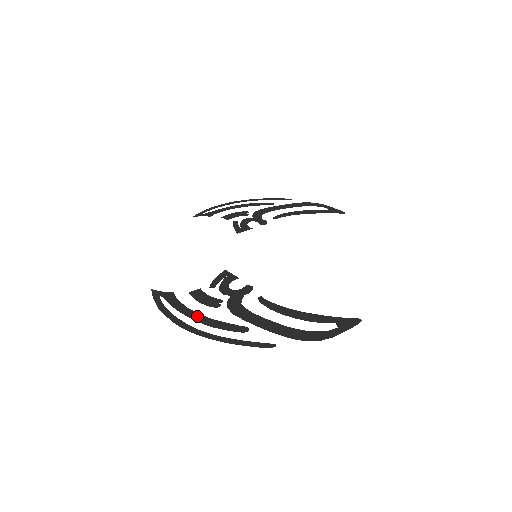
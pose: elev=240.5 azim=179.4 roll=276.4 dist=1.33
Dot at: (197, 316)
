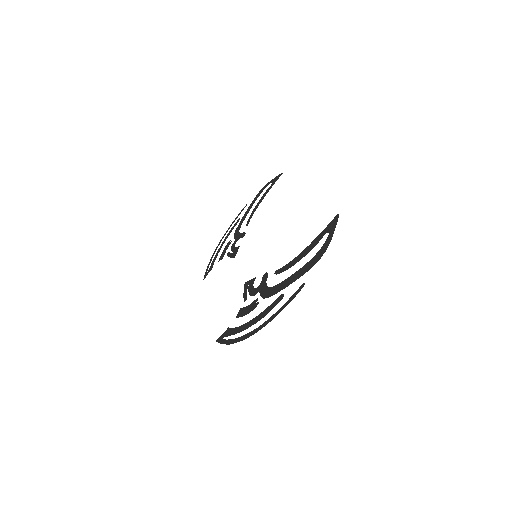
Dot at: (251, 322)
